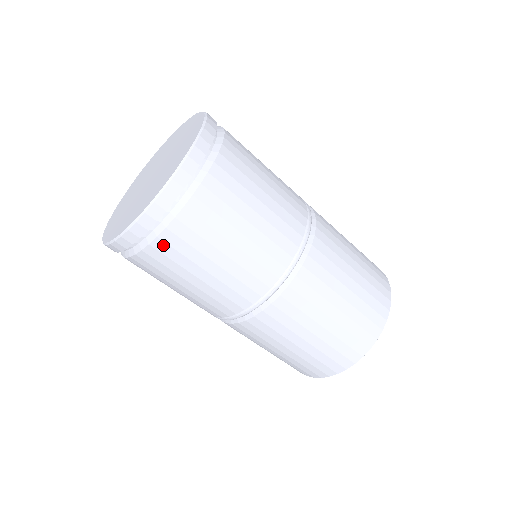
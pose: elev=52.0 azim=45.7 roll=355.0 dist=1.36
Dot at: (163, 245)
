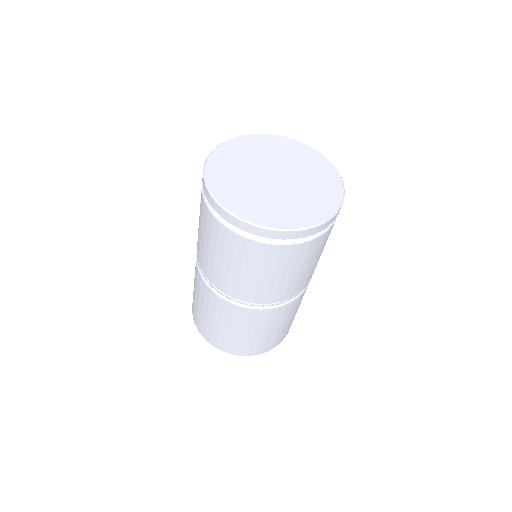
Dot at: (328, 233)
